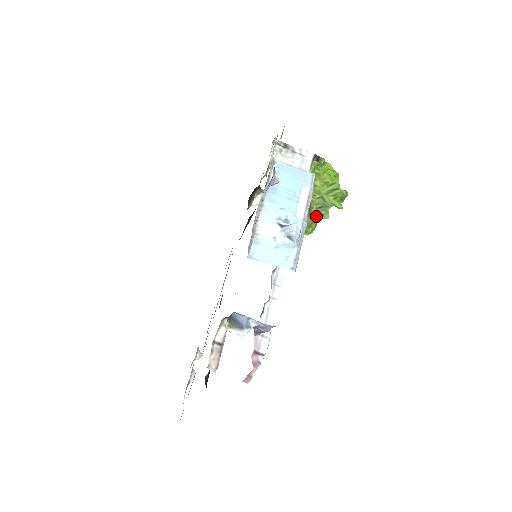
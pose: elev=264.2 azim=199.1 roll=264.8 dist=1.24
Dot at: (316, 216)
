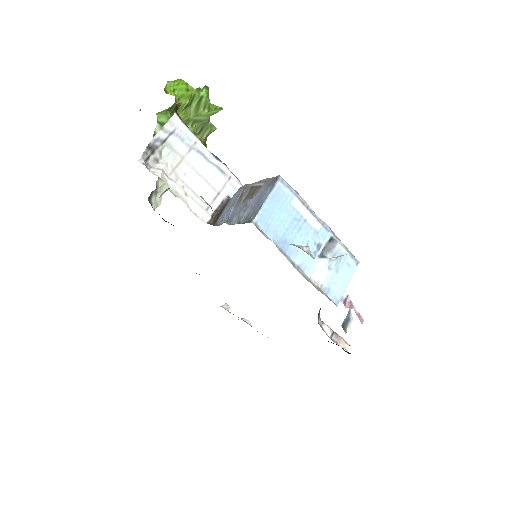
Dot at: (204, 140)
